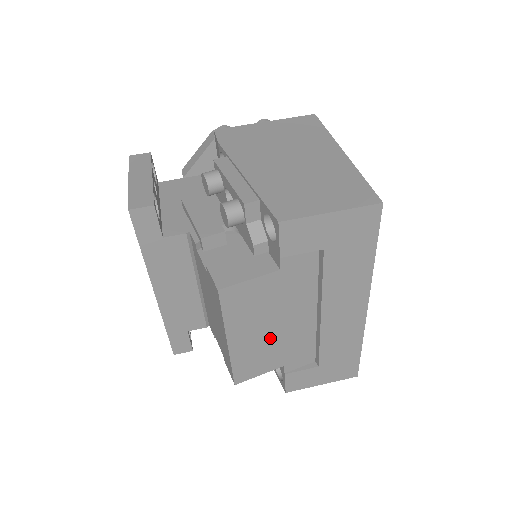
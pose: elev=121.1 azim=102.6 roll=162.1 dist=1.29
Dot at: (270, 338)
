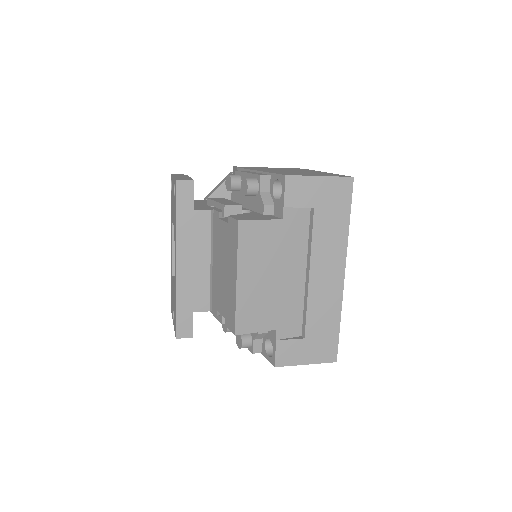
Dot at: (269, 290)
